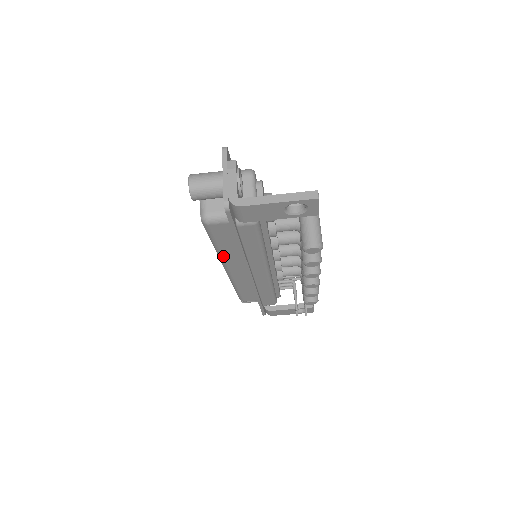
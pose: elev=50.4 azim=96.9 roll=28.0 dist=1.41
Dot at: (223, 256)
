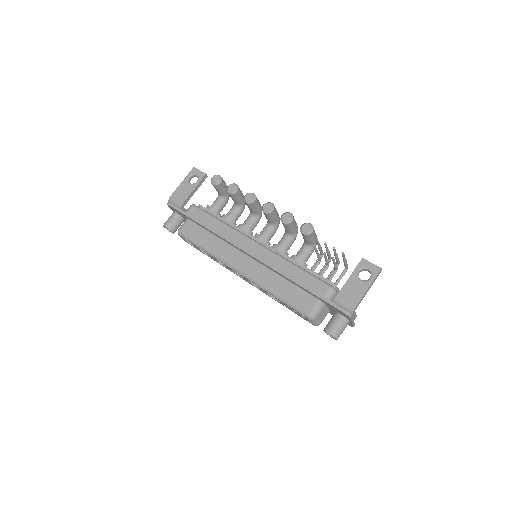
Dot at: (216, 253)
